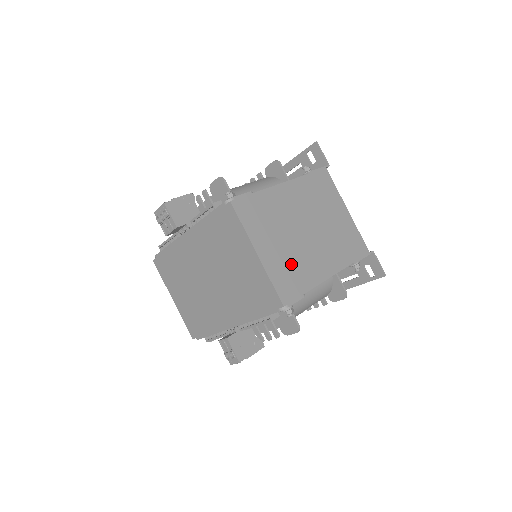
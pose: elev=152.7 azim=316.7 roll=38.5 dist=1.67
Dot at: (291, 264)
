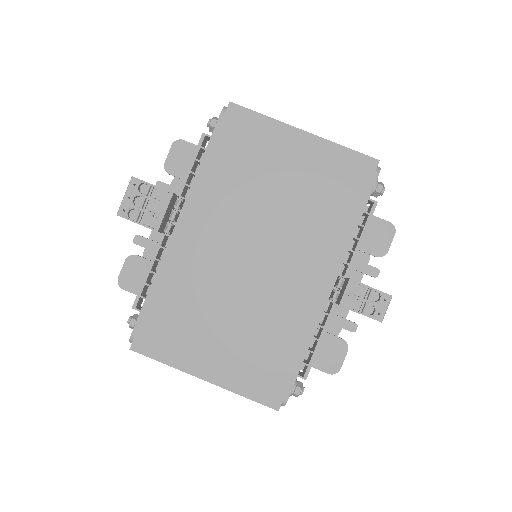
Dot at: occluded
